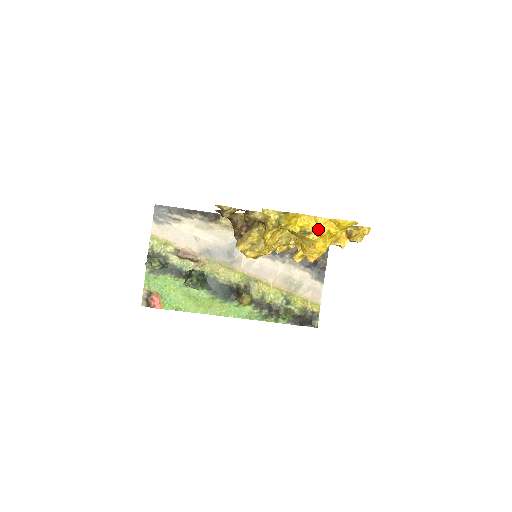
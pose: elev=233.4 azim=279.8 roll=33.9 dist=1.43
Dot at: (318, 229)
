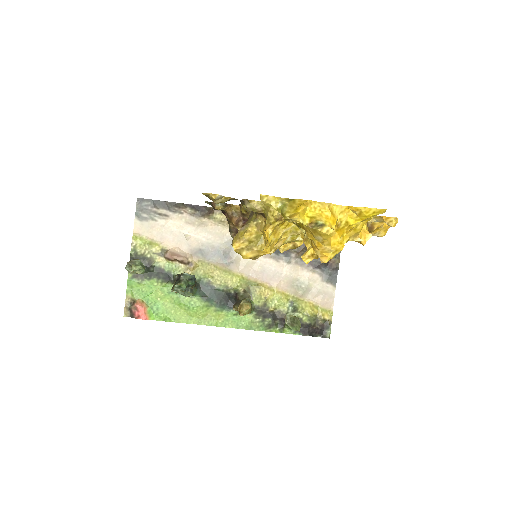
Dot at: (333, 220)
